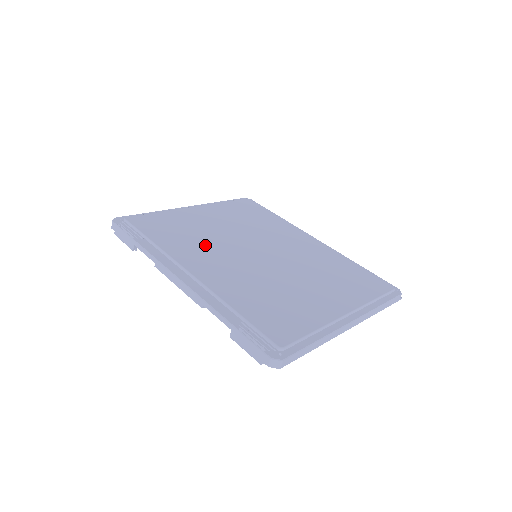
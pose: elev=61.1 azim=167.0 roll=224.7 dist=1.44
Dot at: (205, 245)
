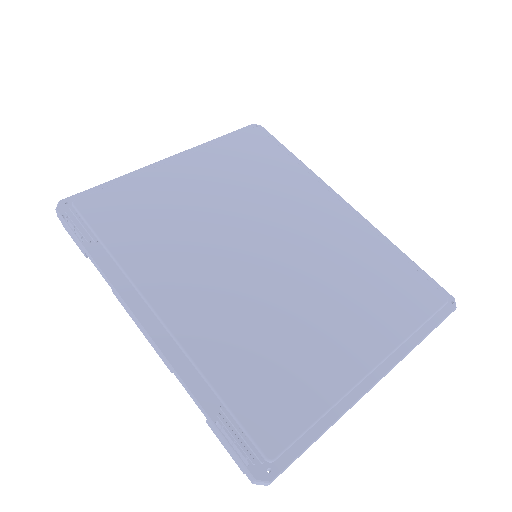
Dot at: (184, 246)
